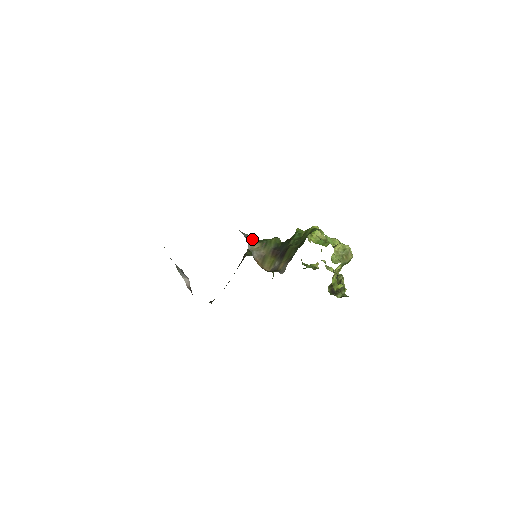
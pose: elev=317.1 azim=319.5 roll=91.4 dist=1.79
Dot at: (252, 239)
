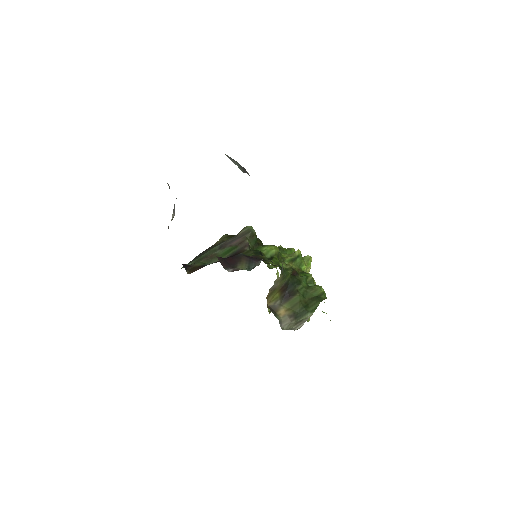
Dot at: occluded
